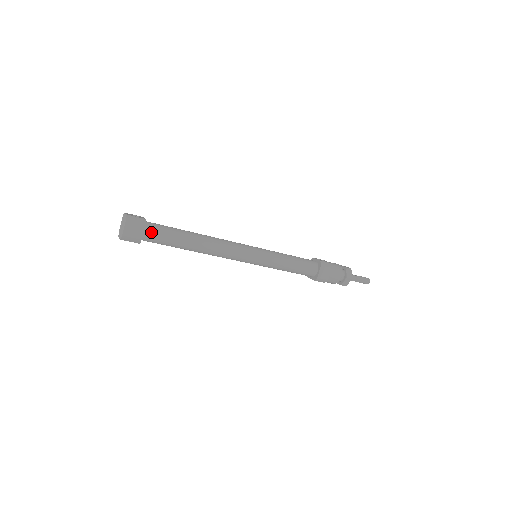
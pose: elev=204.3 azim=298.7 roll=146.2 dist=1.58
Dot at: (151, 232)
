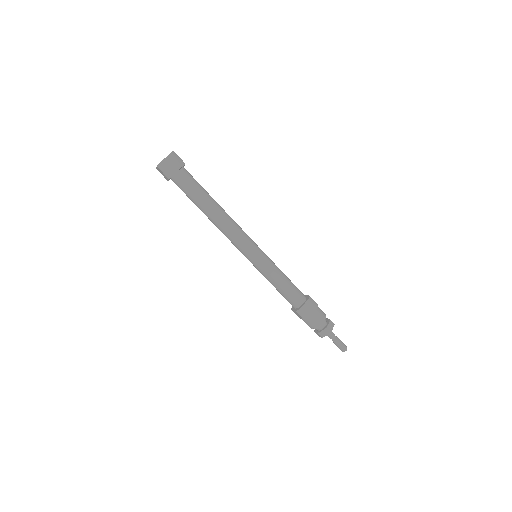
Dot at: (183, 176)
